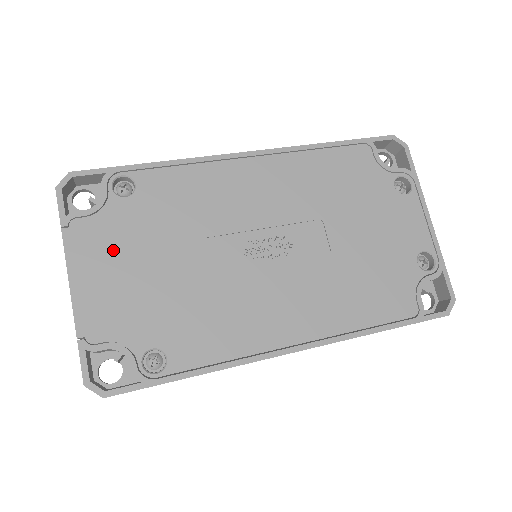
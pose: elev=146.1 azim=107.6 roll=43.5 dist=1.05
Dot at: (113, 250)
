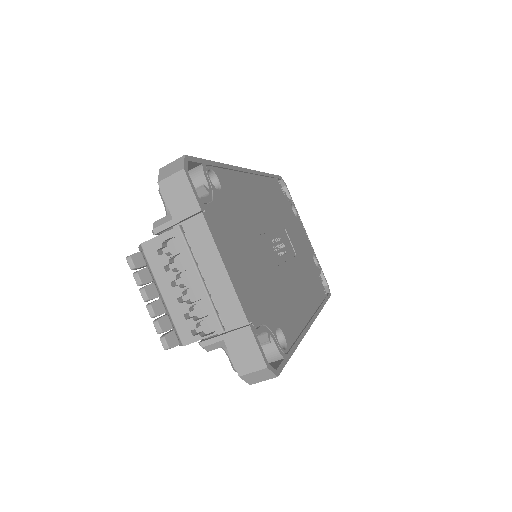
Dot at: (232, 239)
